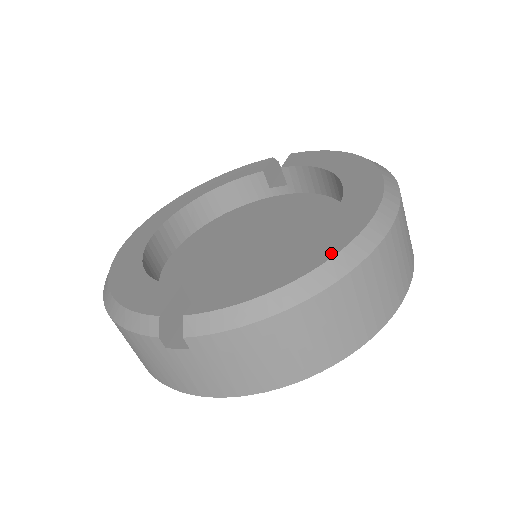
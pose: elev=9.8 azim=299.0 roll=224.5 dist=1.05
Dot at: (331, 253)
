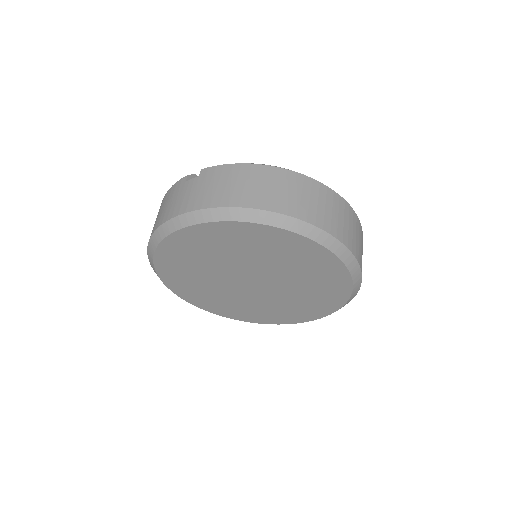
Dot at: occluded
